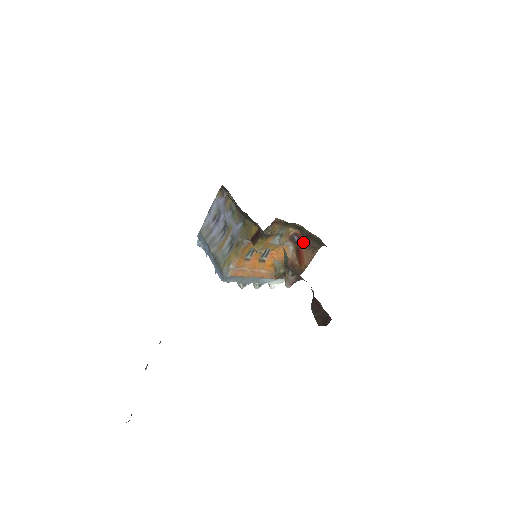
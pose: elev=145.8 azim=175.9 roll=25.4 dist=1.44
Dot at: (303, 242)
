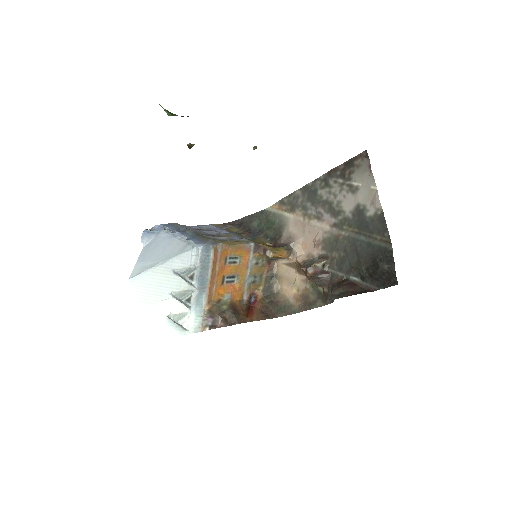
Dot at: (257, 306)
